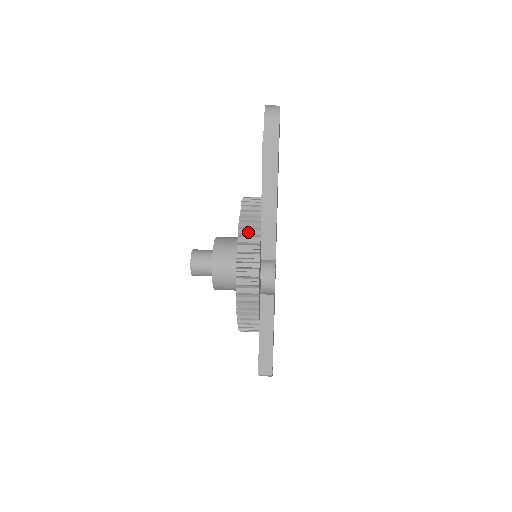
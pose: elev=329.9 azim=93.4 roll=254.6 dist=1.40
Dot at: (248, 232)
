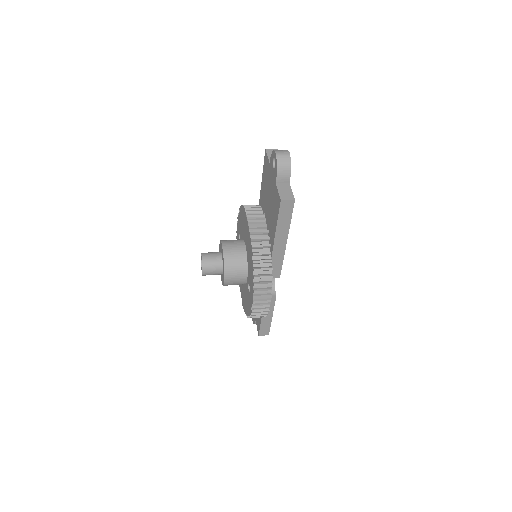
Dot at: (262, 269)
